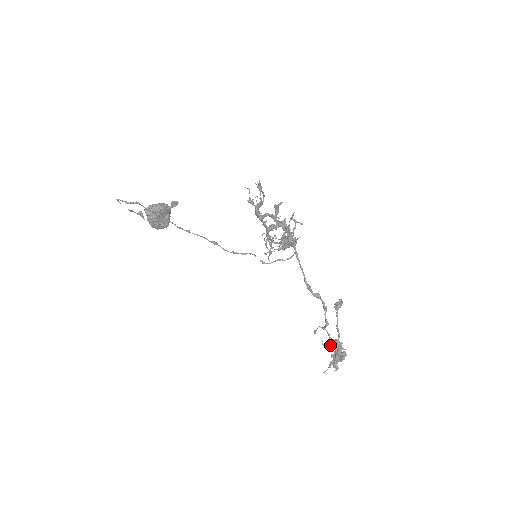
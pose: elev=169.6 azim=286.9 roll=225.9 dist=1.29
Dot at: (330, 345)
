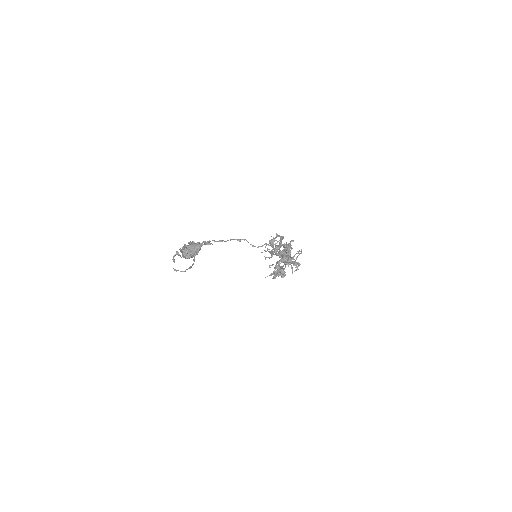
Dot at: (275, 268)
